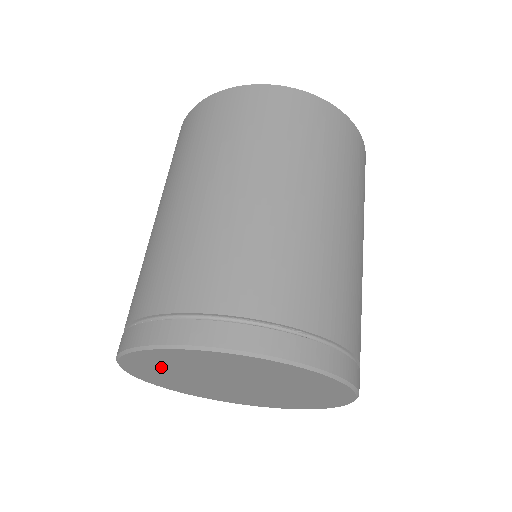
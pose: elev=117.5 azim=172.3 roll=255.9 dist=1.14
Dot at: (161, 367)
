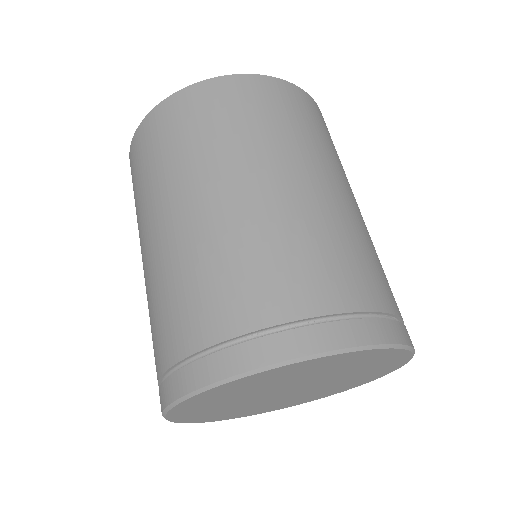
Dot at: (261, 383)
